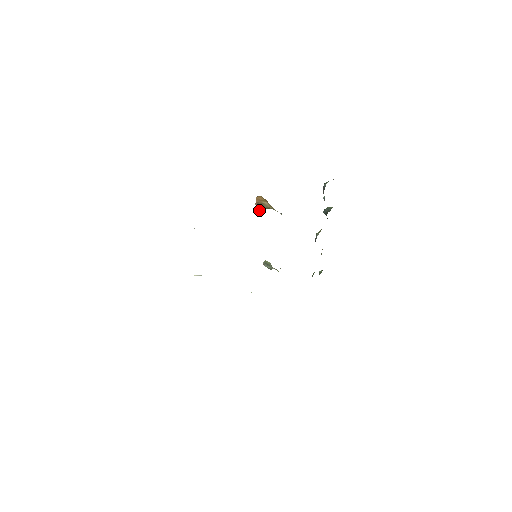
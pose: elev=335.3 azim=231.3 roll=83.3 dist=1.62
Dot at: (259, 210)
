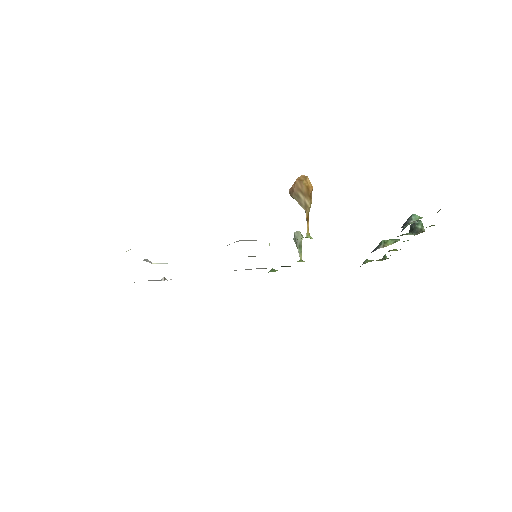
Dot at: occluded
